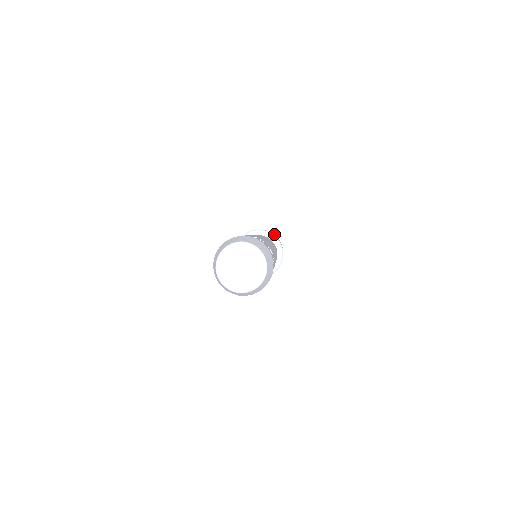
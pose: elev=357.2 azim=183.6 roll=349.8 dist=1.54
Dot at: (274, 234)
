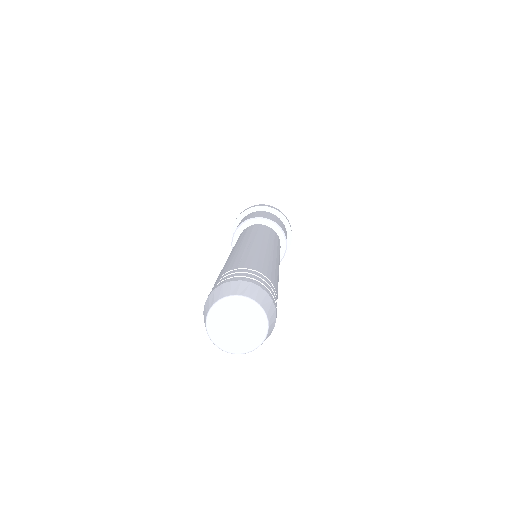
Dot at: (261, 211)
